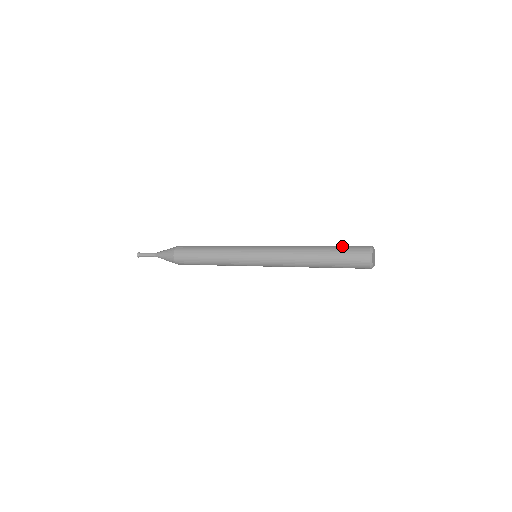
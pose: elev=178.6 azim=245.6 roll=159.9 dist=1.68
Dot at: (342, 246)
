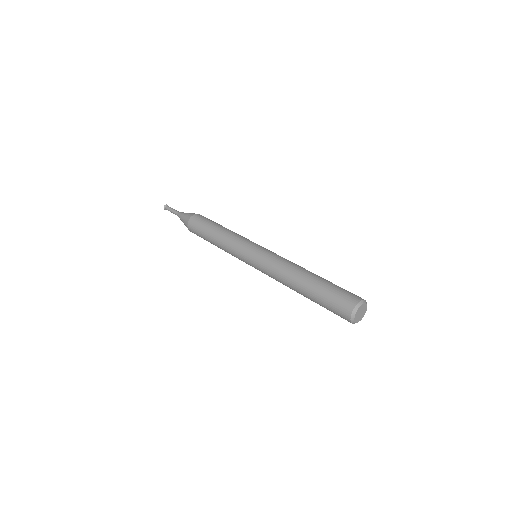
Dot at: (336, 285)
